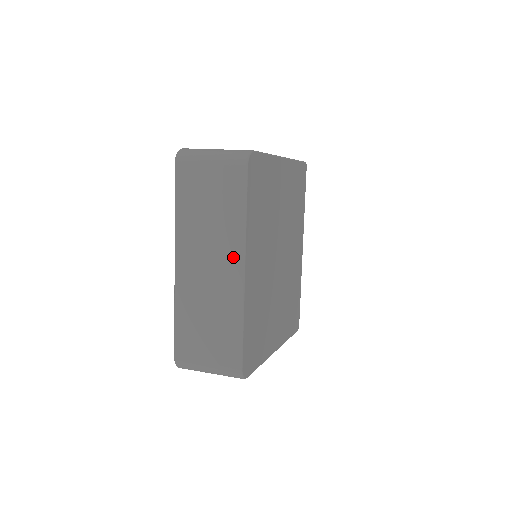
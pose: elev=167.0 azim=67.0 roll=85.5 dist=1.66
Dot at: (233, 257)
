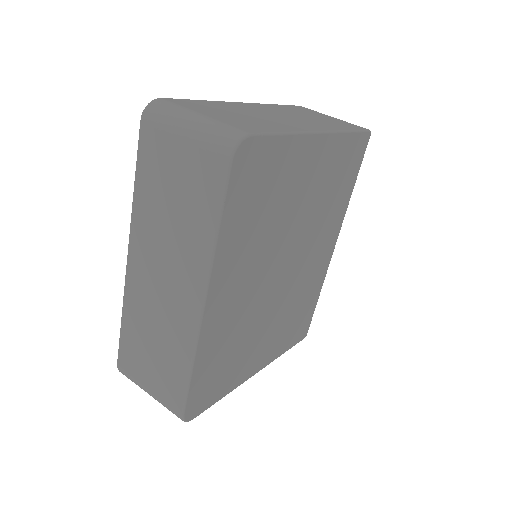
Dot at: (193, 282)
